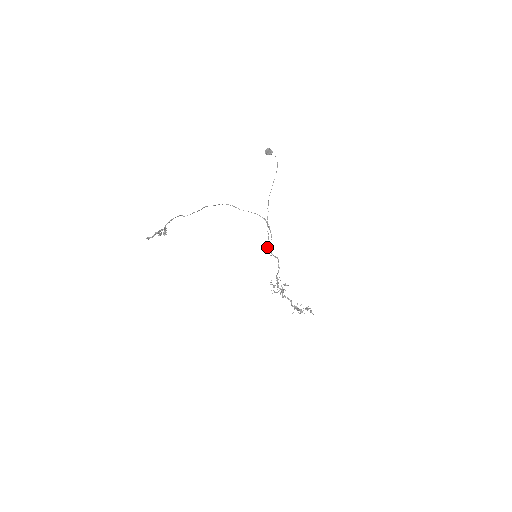
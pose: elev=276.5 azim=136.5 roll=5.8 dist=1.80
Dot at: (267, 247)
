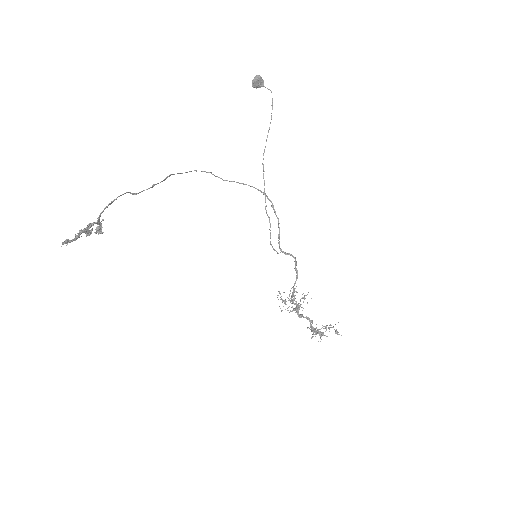
Dot at: occluded
